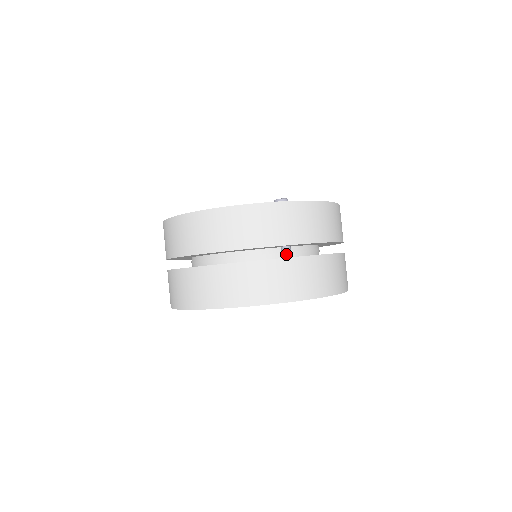
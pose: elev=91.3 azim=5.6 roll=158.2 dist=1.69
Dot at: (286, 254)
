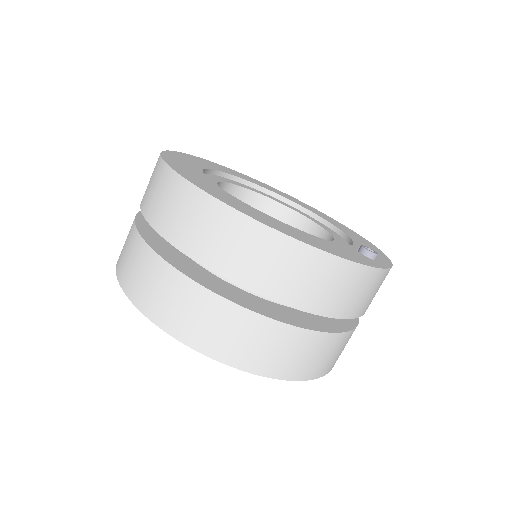
Dot at: occluded
